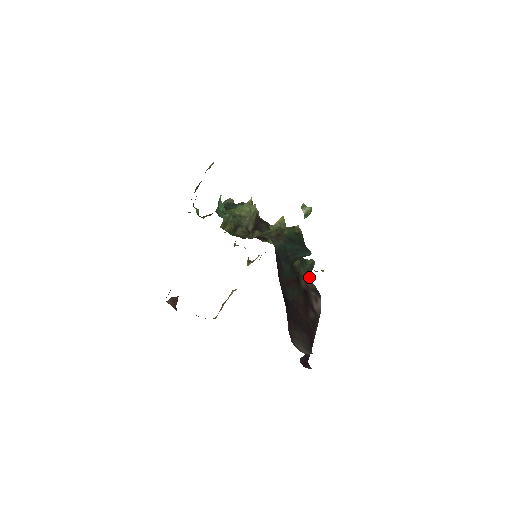
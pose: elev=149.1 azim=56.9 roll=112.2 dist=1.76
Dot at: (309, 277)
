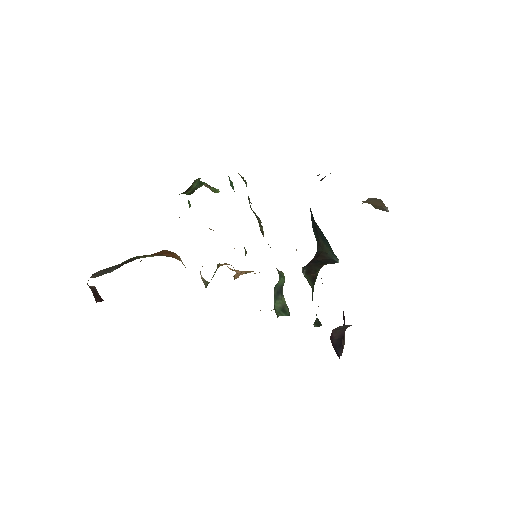
Dot at: occluded
